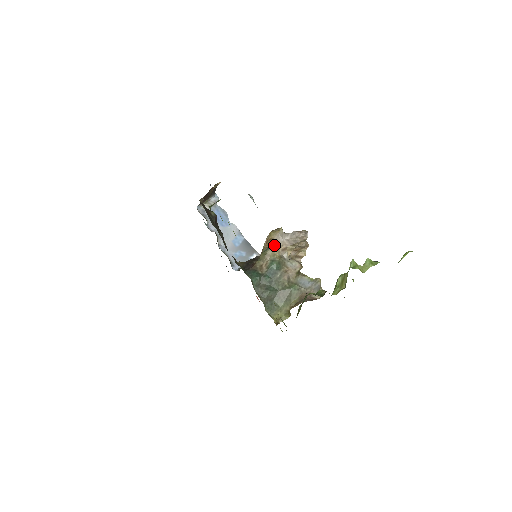
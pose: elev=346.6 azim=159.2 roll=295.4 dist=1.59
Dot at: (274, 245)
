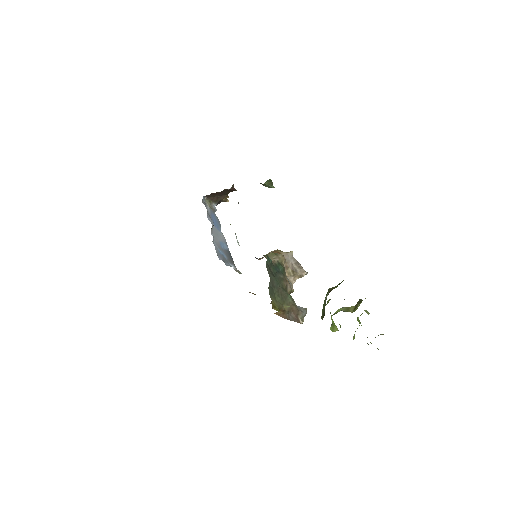
Dot at: occluded
